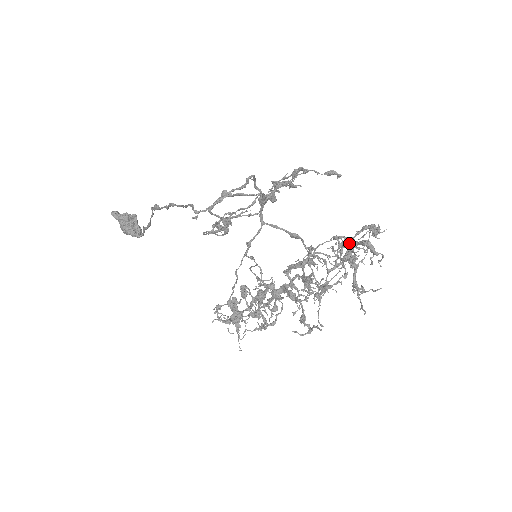
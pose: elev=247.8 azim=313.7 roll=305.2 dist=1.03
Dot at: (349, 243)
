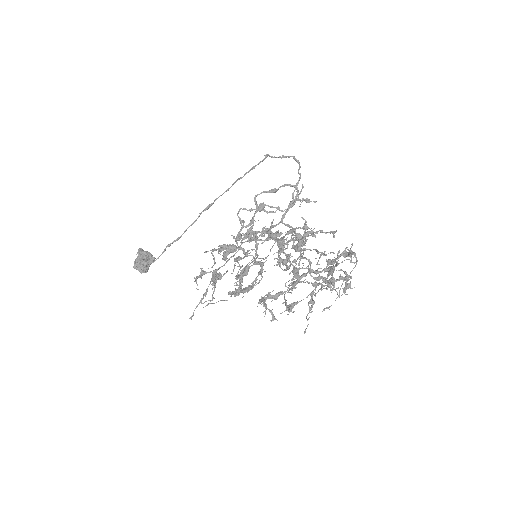
Dot at: (324, 288)
